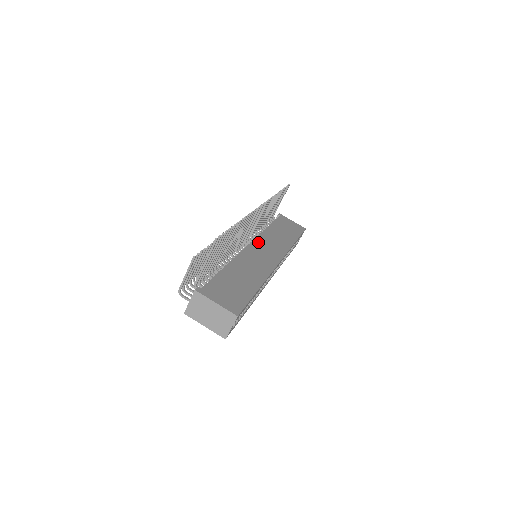
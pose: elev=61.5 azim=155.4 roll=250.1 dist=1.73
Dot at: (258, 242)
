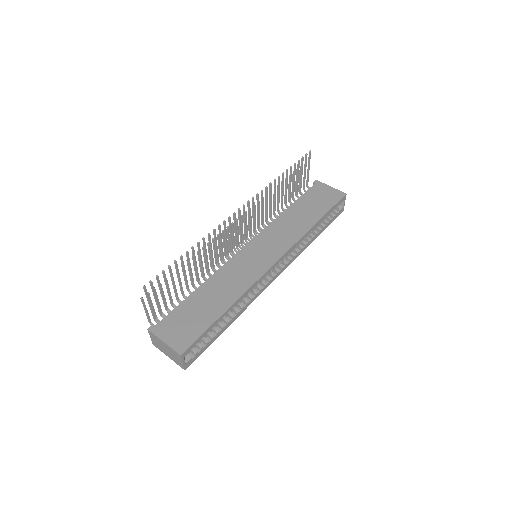
Dot at: (259, 239)
